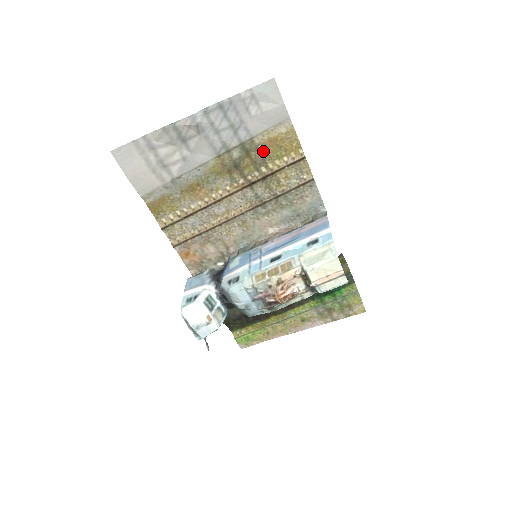
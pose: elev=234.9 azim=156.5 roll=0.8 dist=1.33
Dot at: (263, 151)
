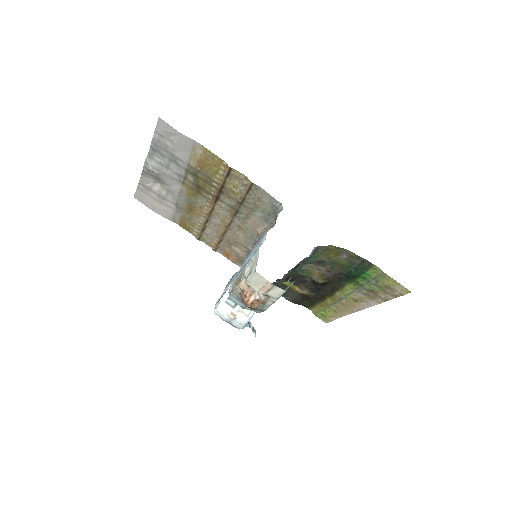
Dot at: (203, 171)
